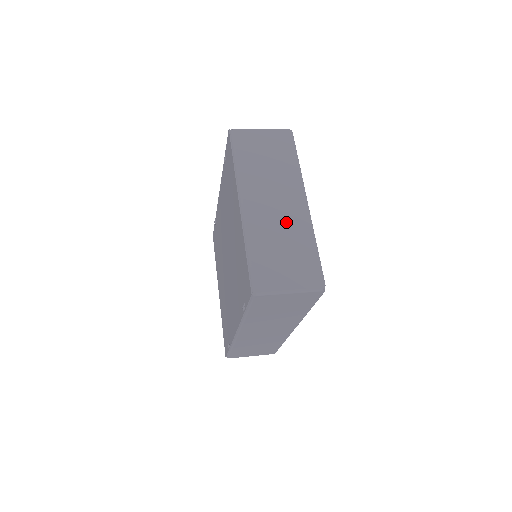
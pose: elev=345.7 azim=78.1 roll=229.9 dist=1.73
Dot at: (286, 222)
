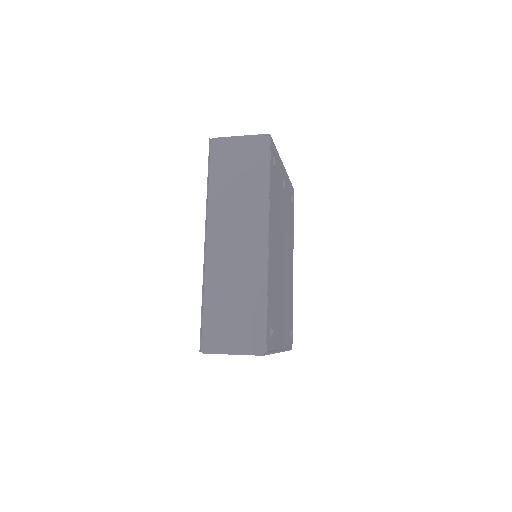
Dot at: occluded
